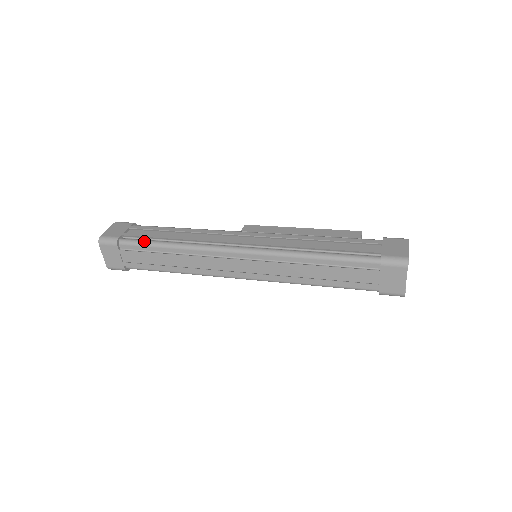
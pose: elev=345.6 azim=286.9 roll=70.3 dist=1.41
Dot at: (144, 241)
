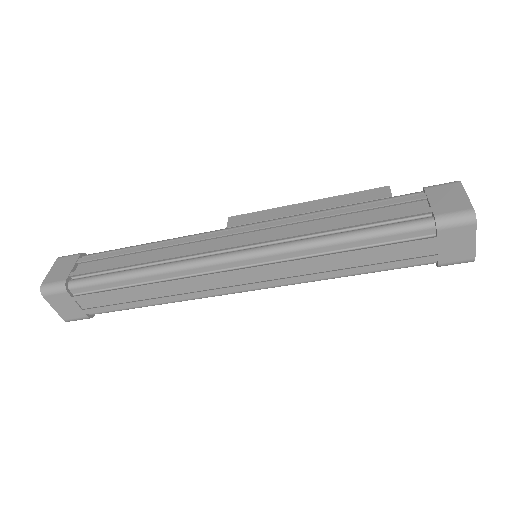
Dot at: (101, 277)
